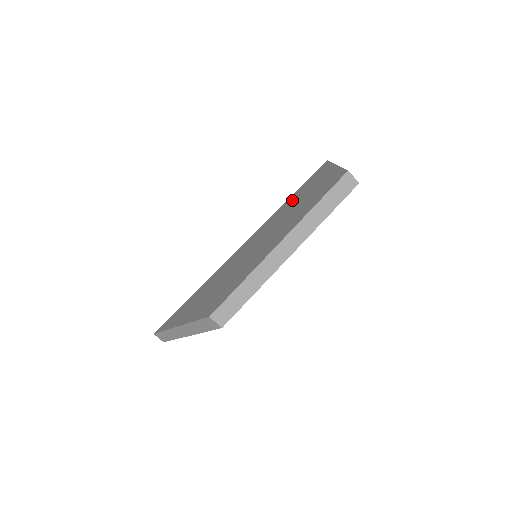
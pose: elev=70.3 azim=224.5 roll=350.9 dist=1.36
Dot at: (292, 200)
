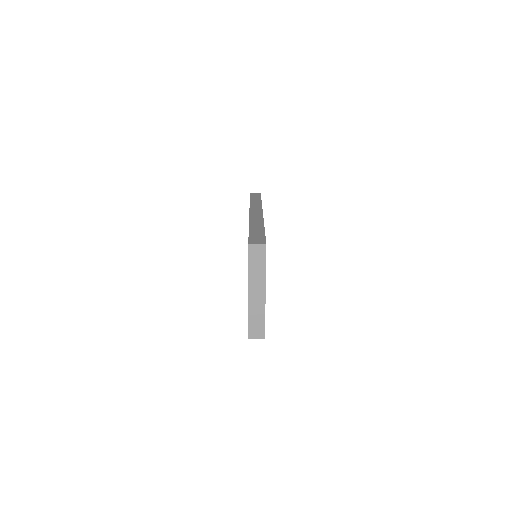
Dot at: occluded
